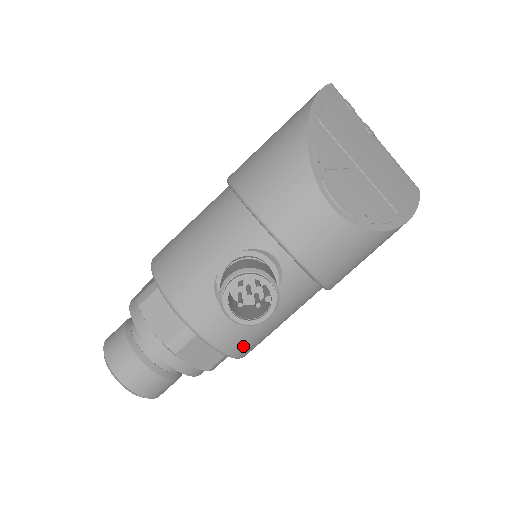
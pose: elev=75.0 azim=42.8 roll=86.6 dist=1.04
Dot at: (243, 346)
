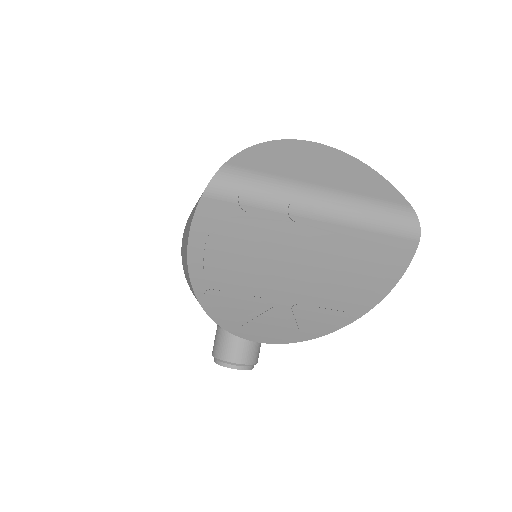
Dot at: occluded
